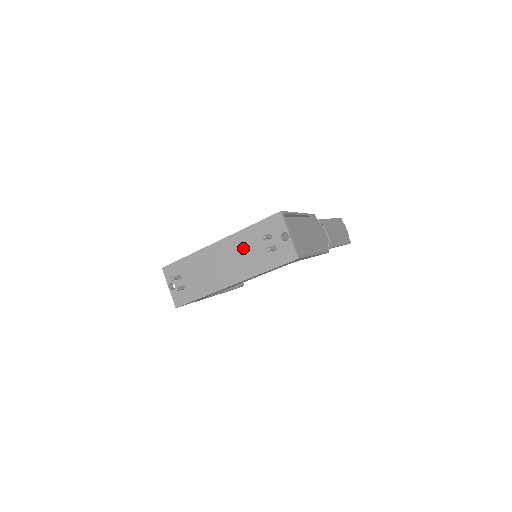
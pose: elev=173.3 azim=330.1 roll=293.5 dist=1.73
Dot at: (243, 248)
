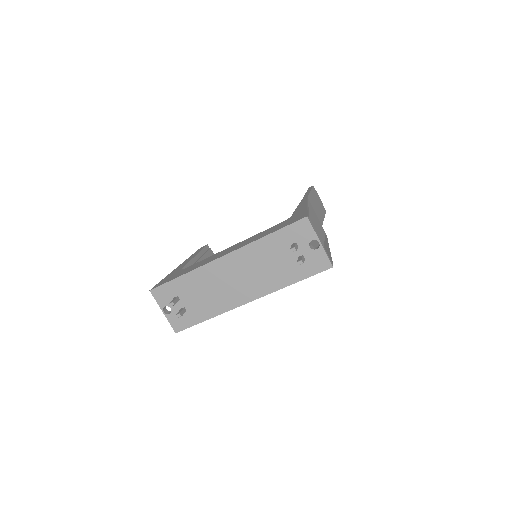
Dot at: (260, 261)
